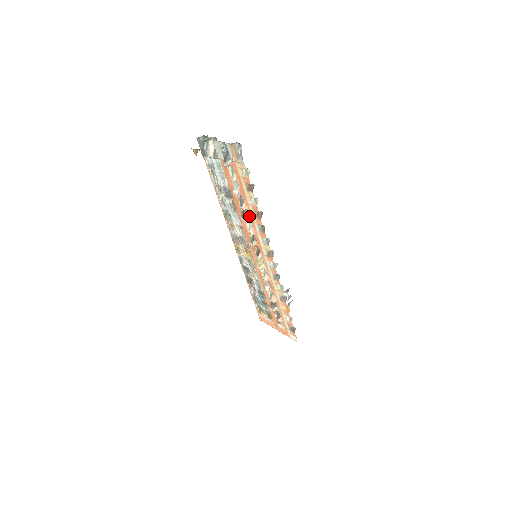
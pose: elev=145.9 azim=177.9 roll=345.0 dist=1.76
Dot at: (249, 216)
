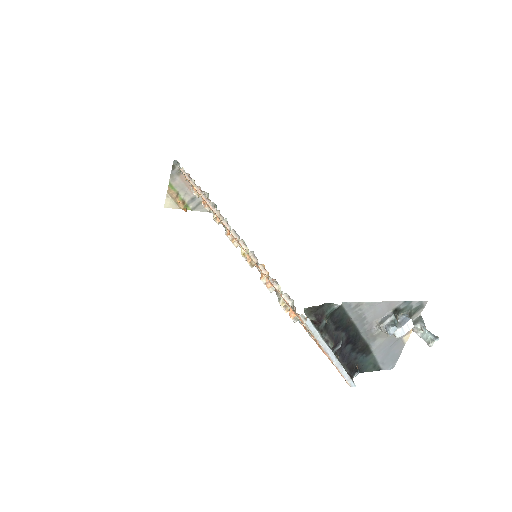
Dot at: occluded
